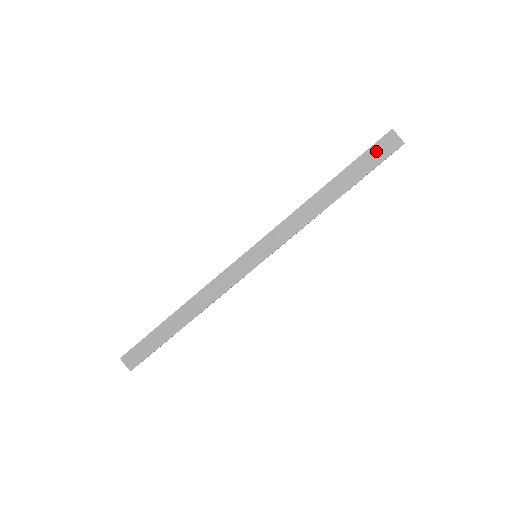
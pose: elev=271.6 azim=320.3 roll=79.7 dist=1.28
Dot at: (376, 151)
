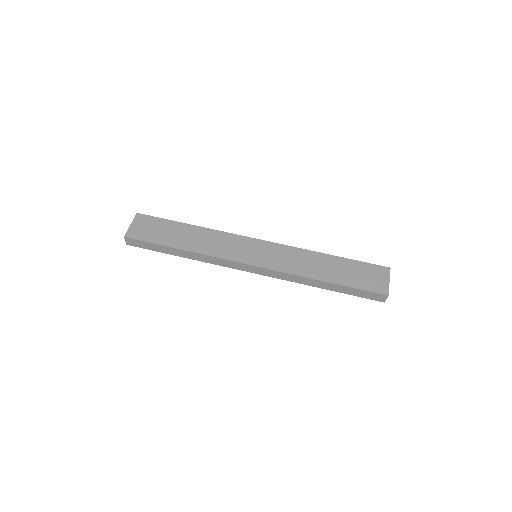
Dot at: (369, 294)
